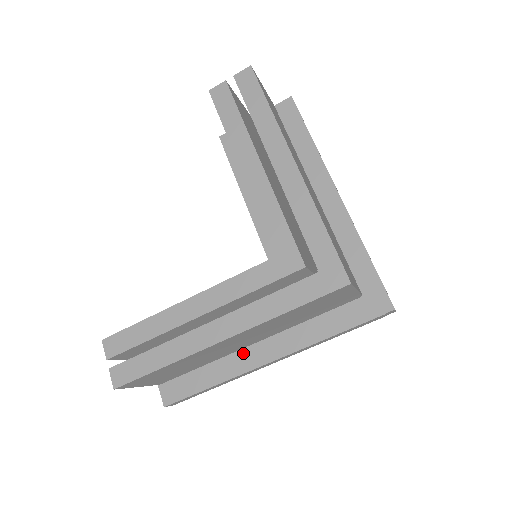
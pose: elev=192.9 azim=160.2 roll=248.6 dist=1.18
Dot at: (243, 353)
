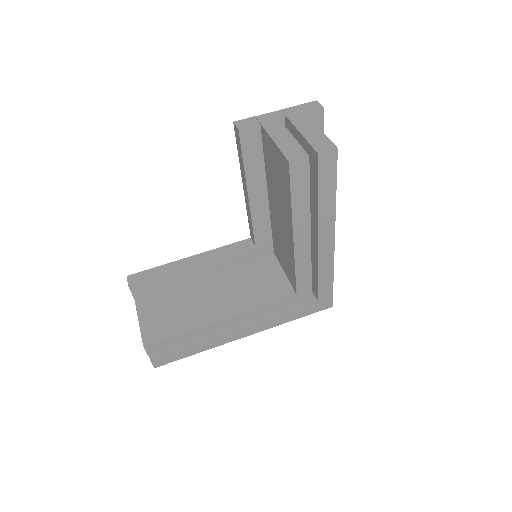
Dot at: occluded
